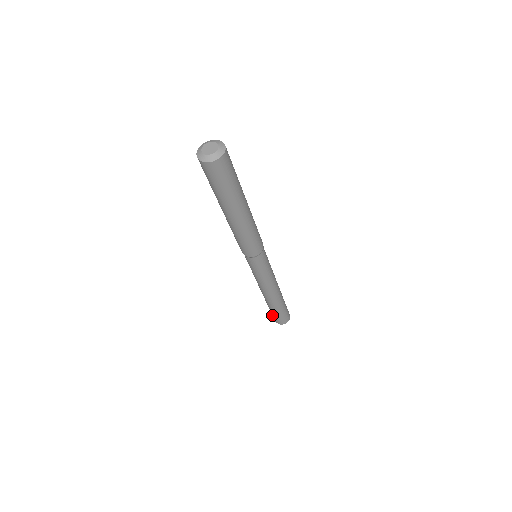
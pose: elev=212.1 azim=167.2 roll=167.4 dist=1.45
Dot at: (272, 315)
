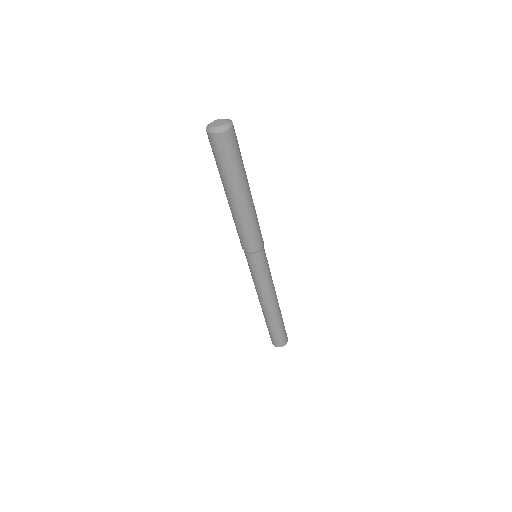
Dot at: occluded
